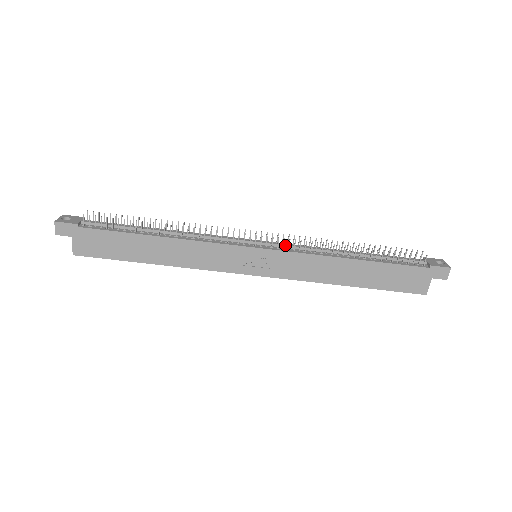
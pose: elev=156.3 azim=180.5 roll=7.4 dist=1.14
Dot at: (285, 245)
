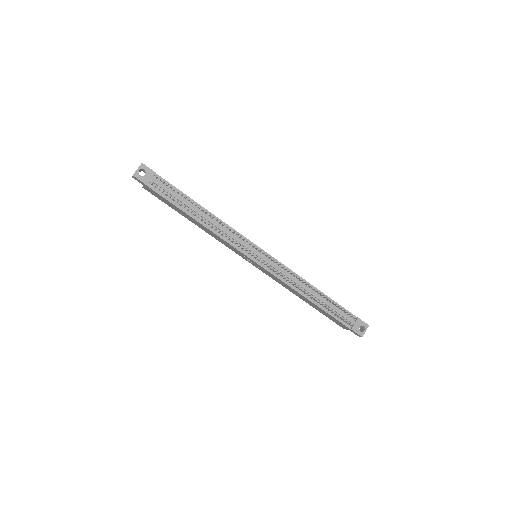
Dot at: (274, 268)
